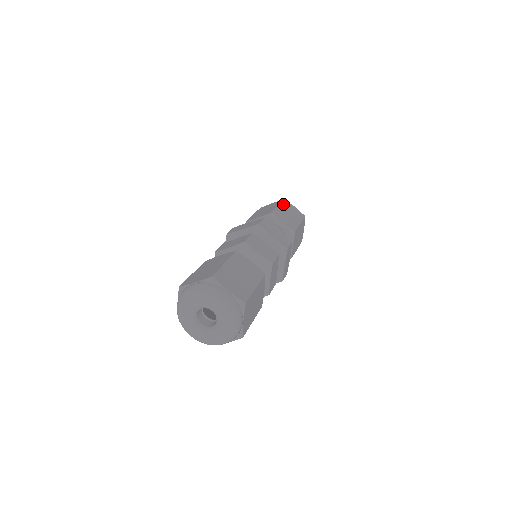
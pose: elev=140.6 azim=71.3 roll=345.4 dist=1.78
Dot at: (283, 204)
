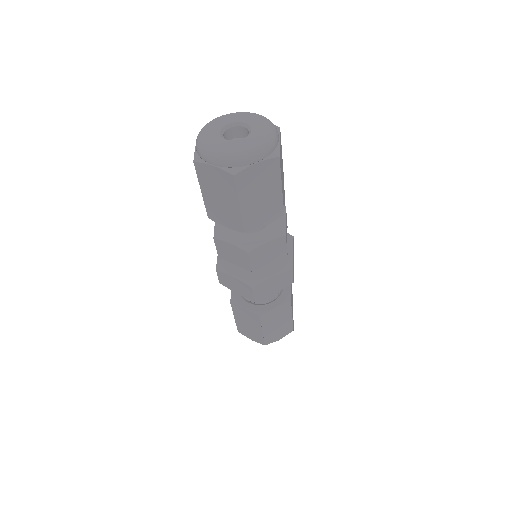
Dot at: occluded
